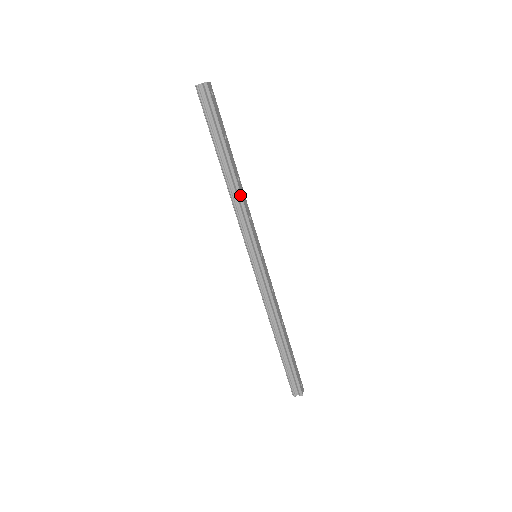
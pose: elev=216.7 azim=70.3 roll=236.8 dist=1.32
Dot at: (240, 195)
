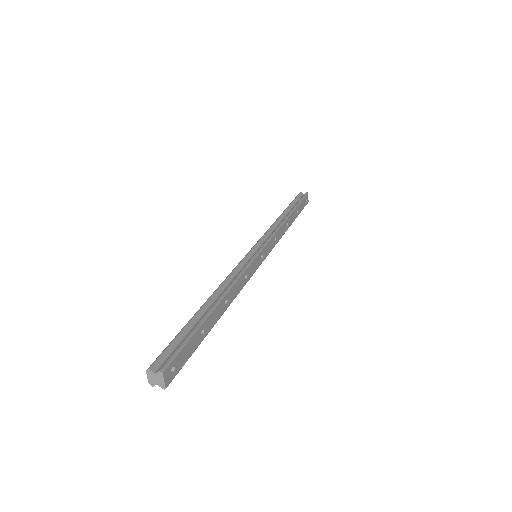
Dot at: (233, 299)
